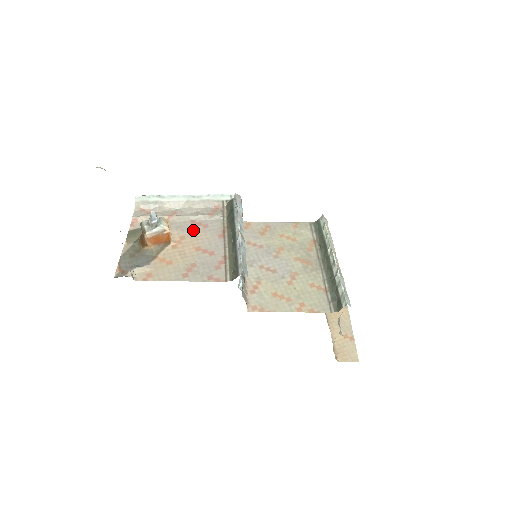
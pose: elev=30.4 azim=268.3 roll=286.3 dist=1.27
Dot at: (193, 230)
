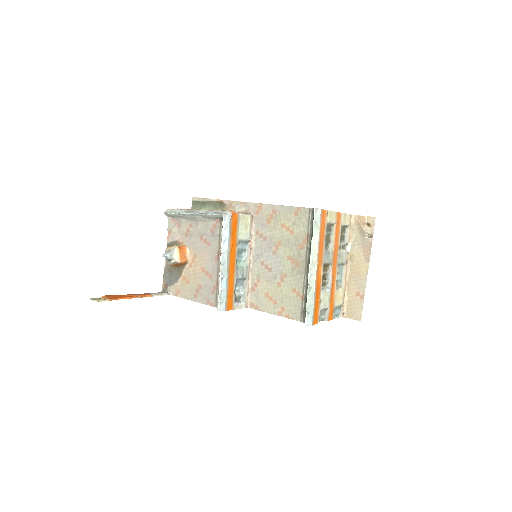
Dot at: (201, 248)
